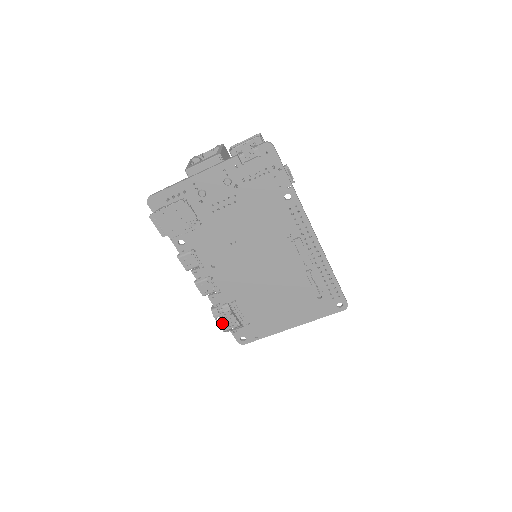
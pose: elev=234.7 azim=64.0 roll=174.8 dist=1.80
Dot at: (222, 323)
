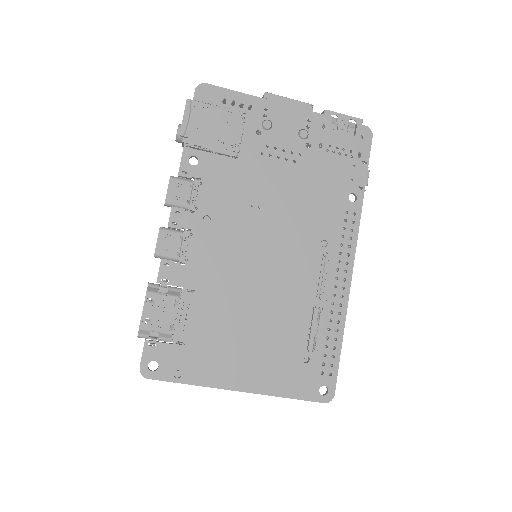
Dot at: (149, 312)
